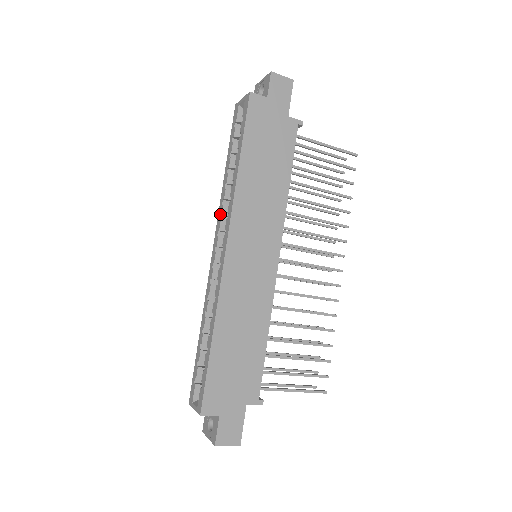
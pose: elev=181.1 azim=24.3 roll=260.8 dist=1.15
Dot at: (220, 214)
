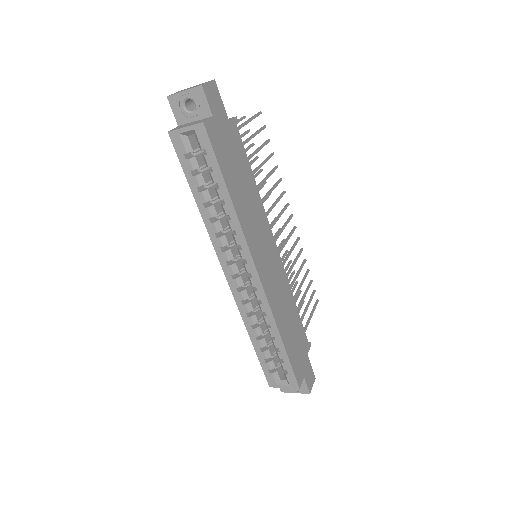
Dot at: (219, 247)
